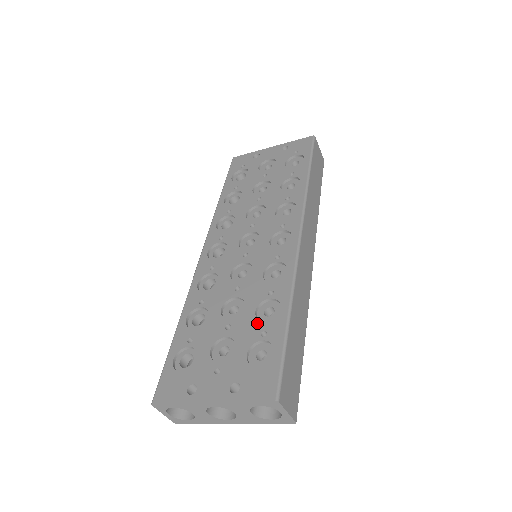
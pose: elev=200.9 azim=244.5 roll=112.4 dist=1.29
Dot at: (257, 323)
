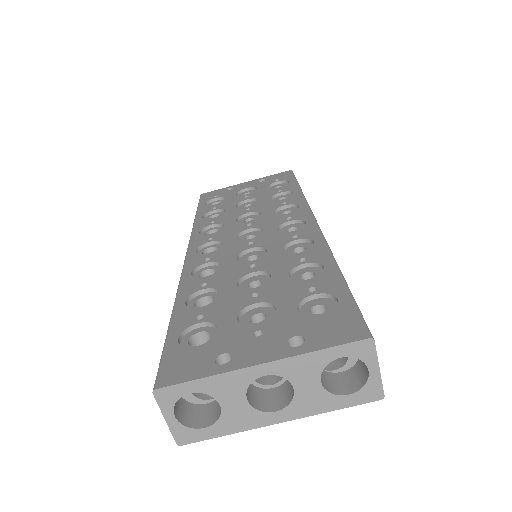
Dot at: (297, 283)
